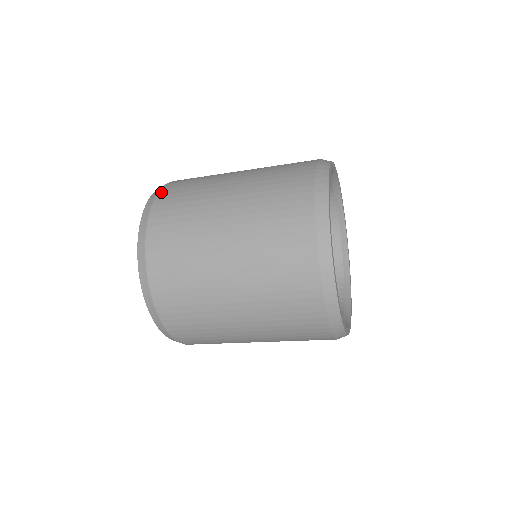
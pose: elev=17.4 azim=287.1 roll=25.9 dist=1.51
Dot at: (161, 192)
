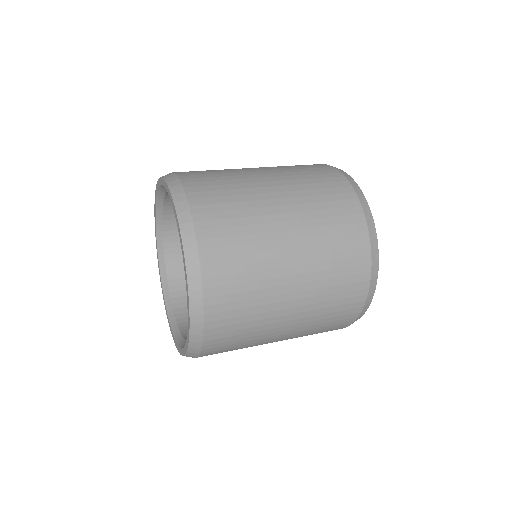
Dot at: (178, 172)
